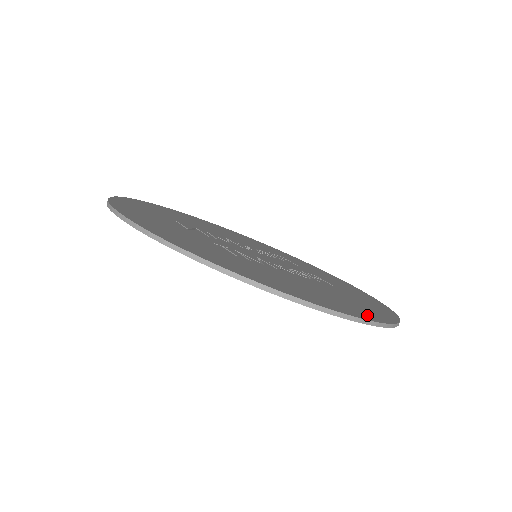
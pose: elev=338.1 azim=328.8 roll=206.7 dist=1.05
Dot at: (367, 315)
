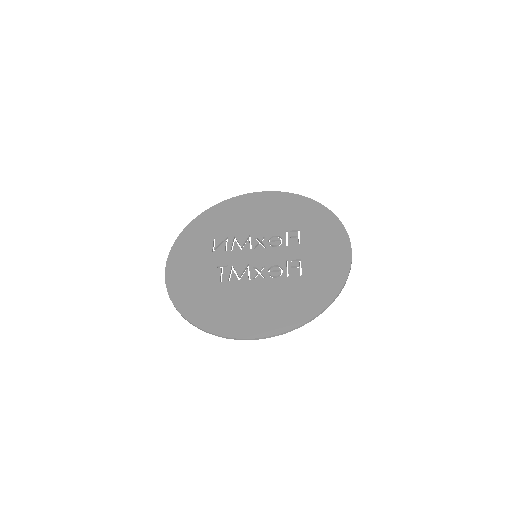
Dot at: (269, 328)
